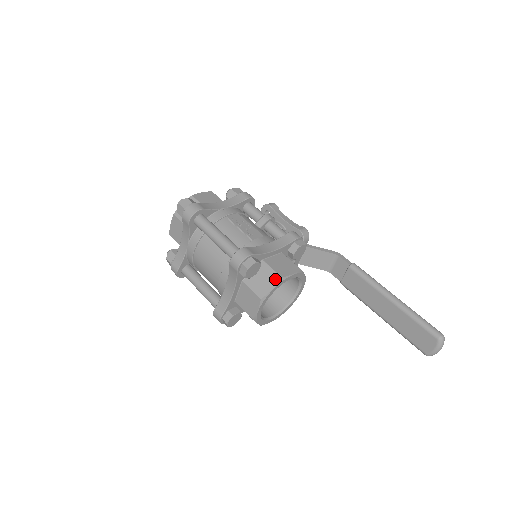
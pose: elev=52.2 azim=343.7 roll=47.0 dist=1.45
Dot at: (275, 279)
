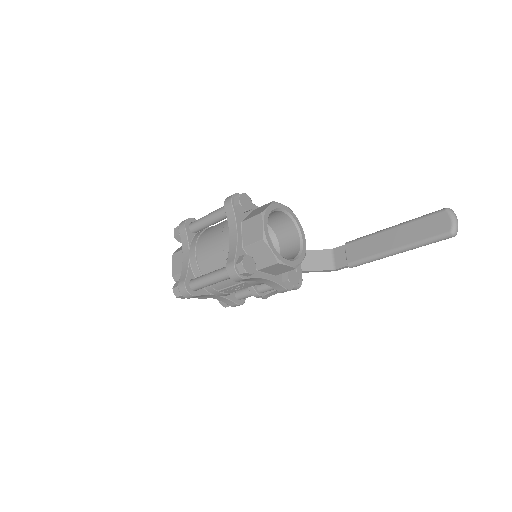
Dot at: (268, 204)
